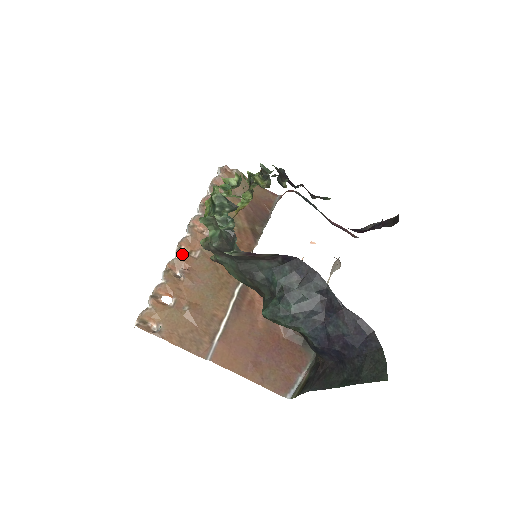
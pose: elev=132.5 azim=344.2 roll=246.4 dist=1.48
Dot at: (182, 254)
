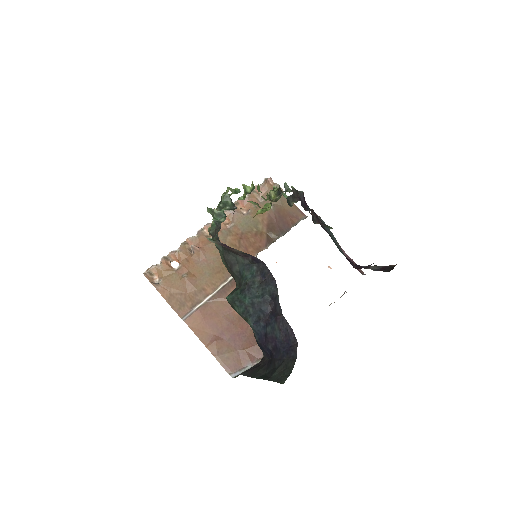
Dot at: (201, 235)
